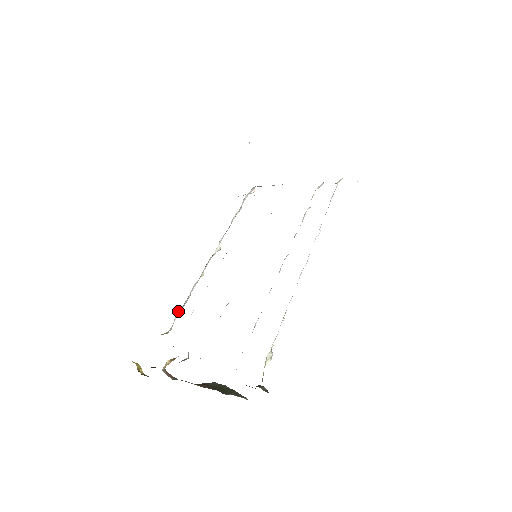
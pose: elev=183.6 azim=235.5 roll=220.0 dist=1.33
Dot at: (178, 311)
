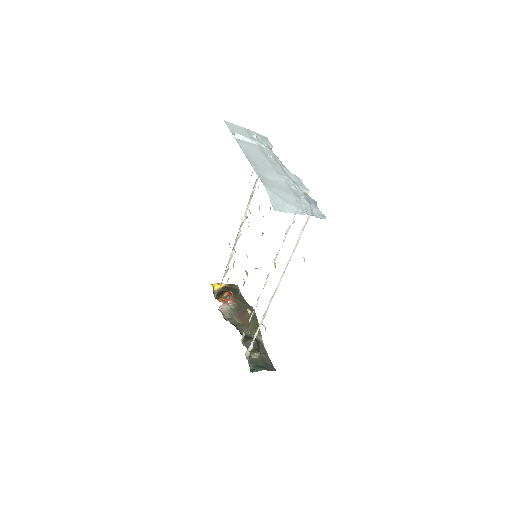
Dot at: (227, 265)
